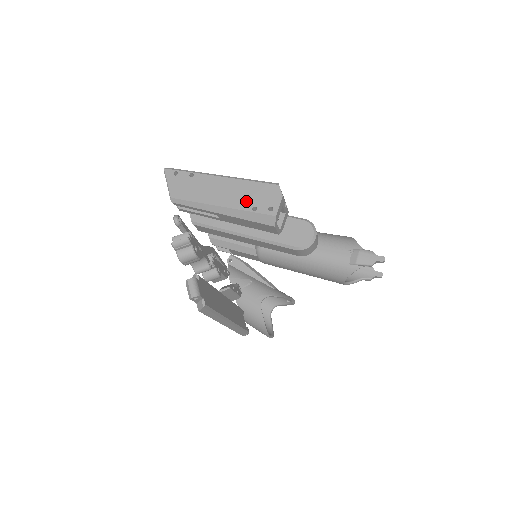
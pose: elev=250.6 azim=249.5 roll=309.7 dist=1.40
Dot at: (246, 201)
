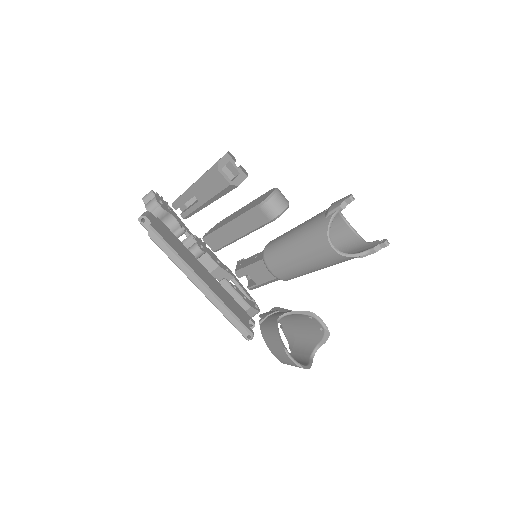
Dot at: occluded
